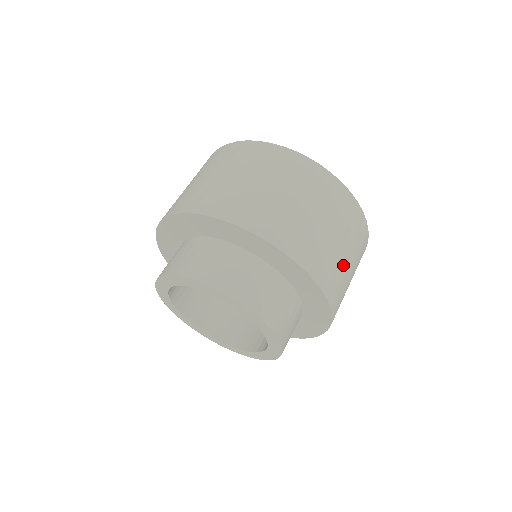
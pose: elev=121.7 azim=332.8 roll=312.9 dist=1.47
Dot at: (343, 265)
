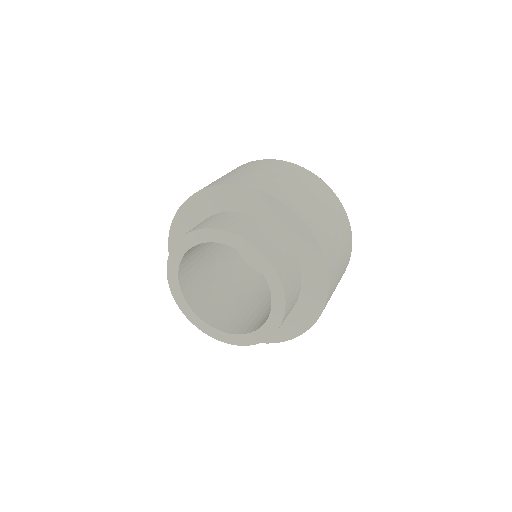
Dot at: (338, 261)
